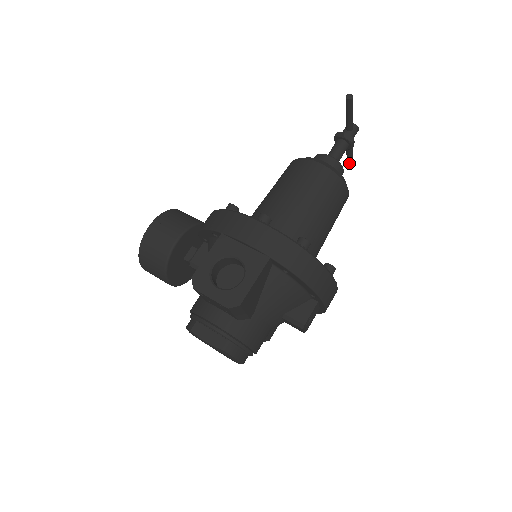
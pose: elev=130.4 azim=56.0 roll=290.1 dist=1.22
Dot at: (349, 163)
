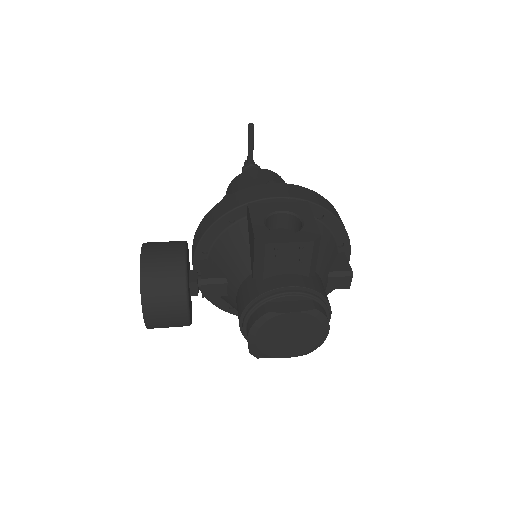
Dot at: occluded
